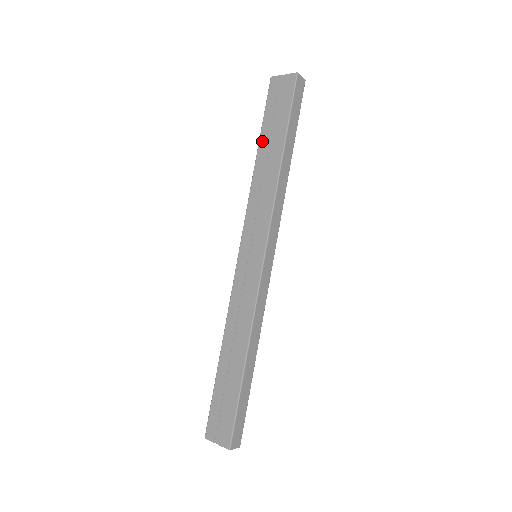
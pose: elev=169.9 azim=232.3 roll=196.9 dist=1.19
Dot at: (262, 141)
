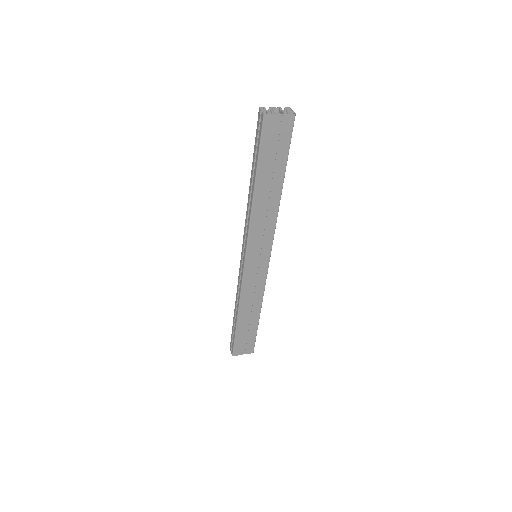
Dot at: (260, 178)
